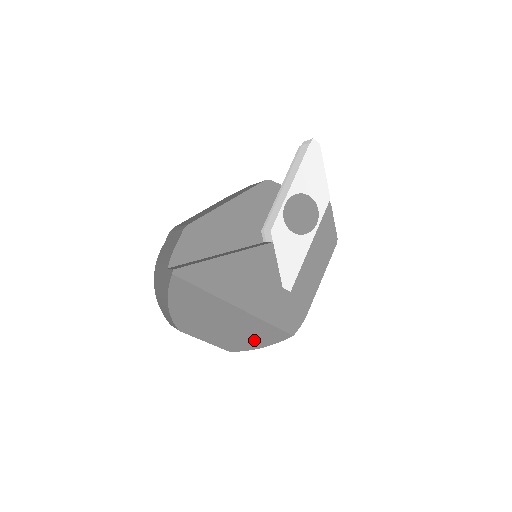
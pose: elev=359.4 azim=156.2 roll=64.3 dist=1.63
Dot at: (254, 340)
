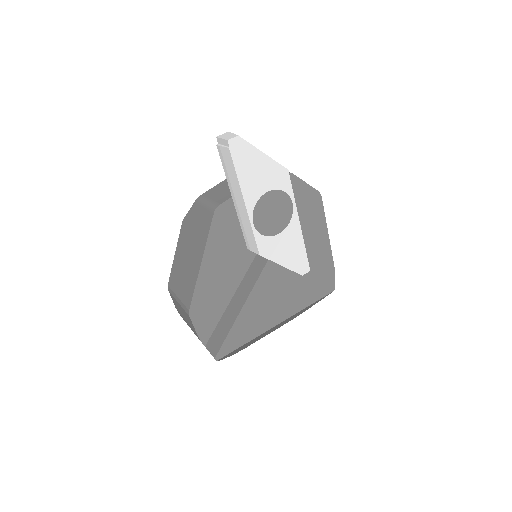
Dot at: (304, 310)
